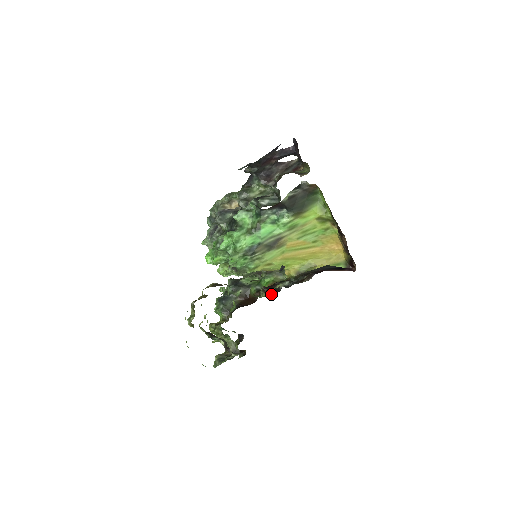
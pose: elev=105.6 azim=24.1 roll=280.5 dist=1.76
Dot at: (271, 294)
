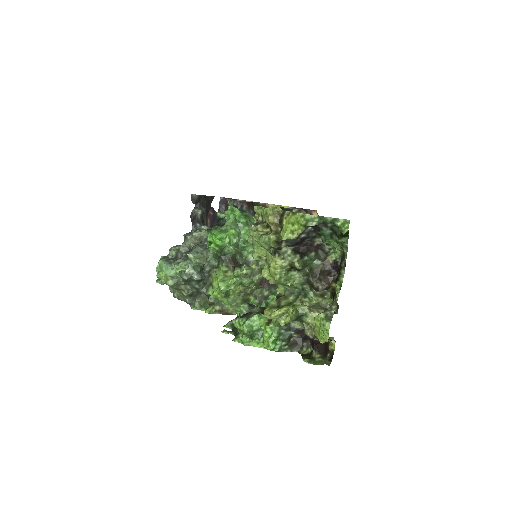
Dot at: occluded
